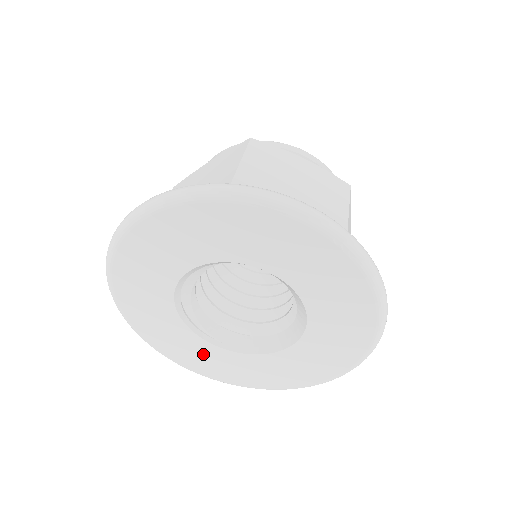
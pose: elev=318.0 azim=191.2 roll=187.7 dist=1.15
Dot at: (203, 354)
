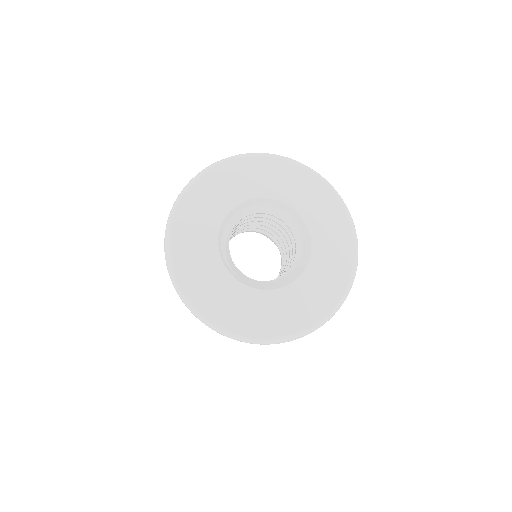
Dot at: (226, 294)
